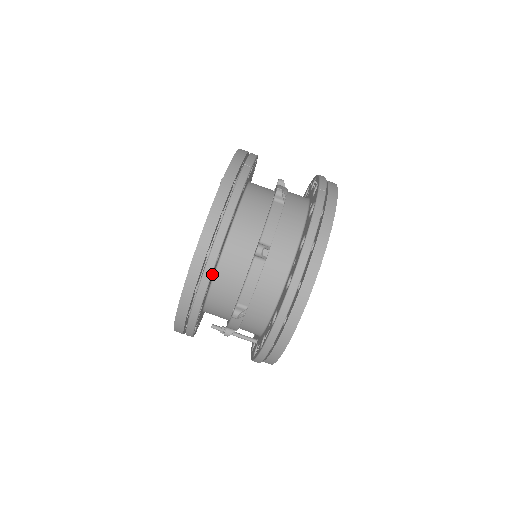
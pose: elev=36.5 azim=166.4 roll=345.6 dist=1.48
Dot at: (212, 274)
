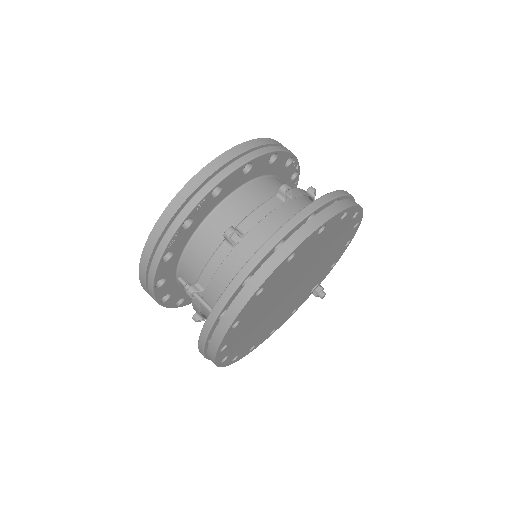
Dot at: (234, 175)
